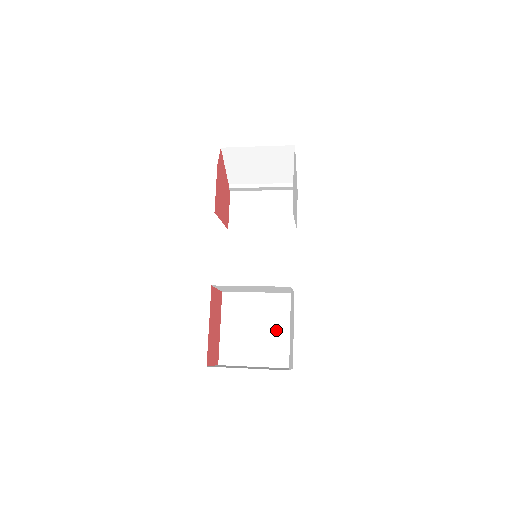
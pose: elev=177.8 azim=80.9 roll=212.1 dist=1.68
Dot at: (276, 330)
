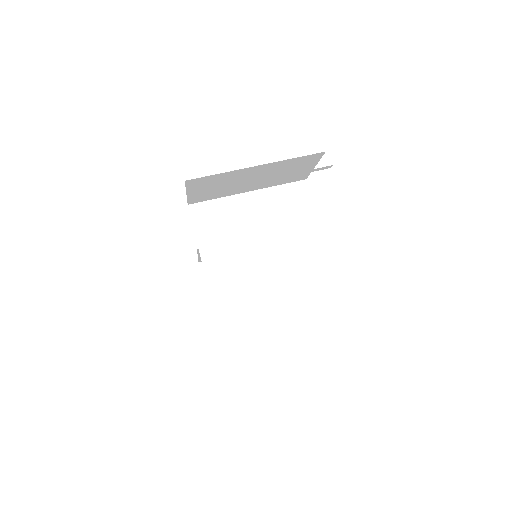
Dot at: occluded
